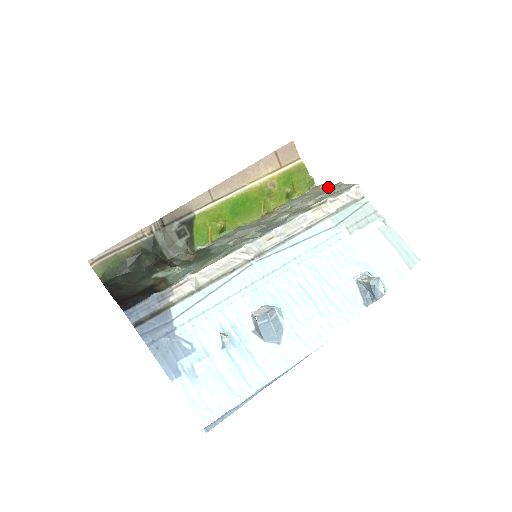
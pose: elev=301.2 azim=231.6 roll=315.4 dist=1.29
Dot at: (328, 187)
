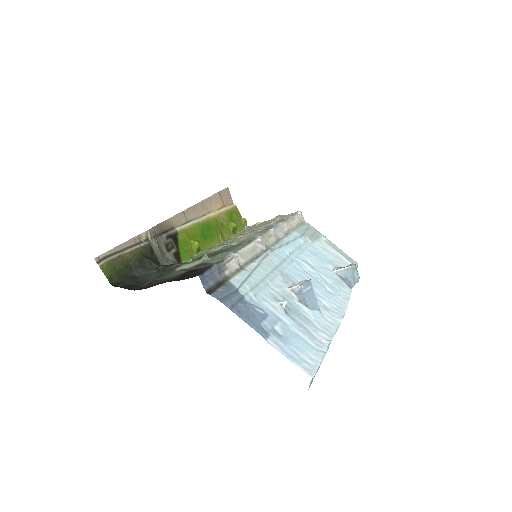
Dot at: (268, 221)
